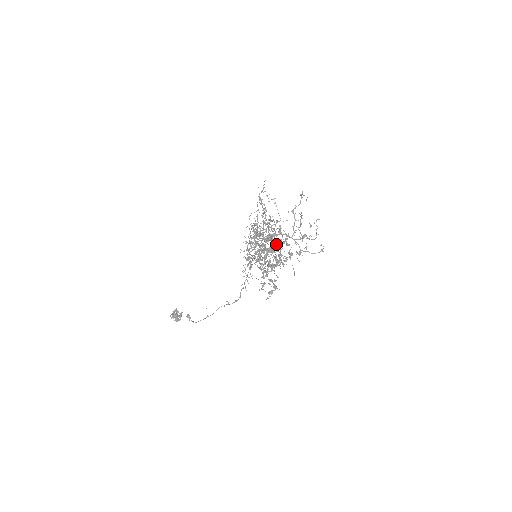
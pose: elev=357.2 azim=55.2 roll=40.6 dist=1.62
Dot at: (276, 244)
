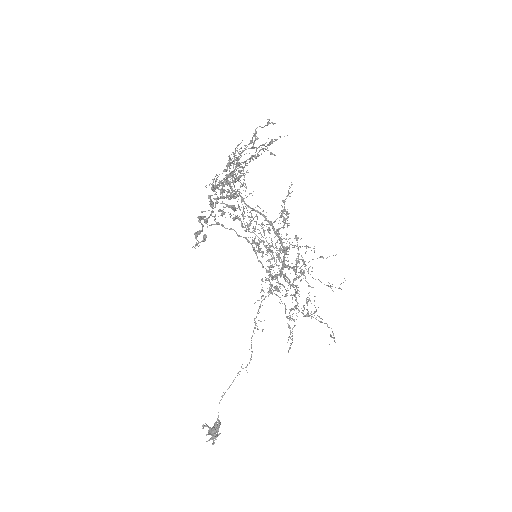
Dot at: occluded
